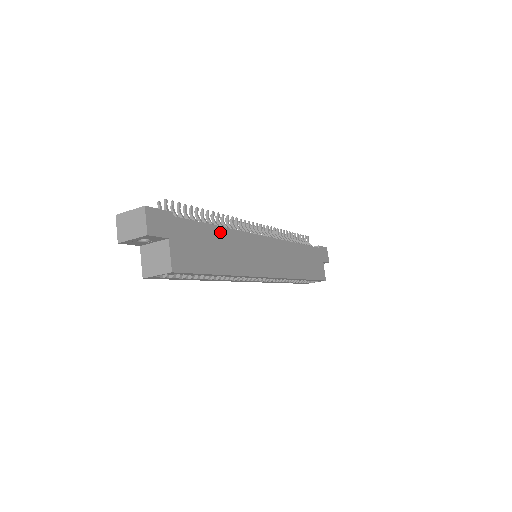
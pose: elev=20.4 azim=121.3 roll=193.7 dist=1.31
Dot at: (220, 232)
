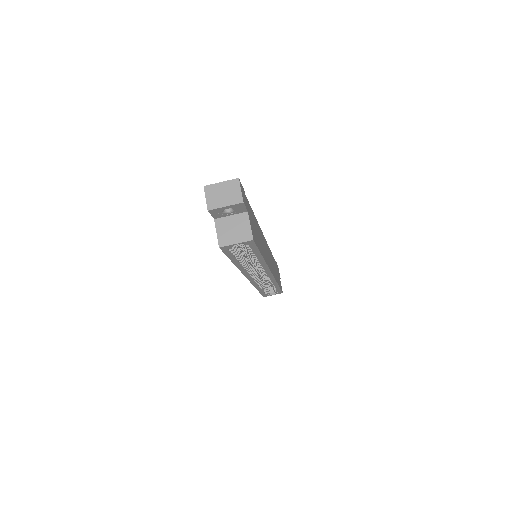
Dot at: (256, 222)
